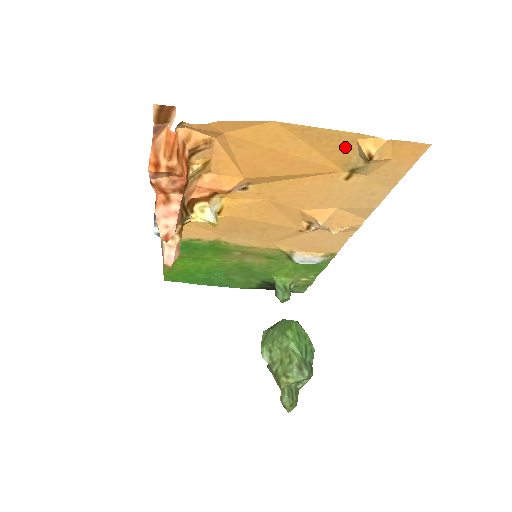
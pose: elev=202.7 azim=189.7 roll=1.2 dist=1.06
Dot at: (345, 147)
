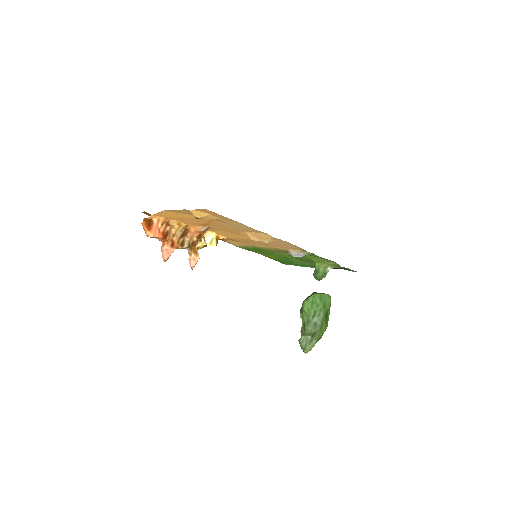
Dot at: occluded
